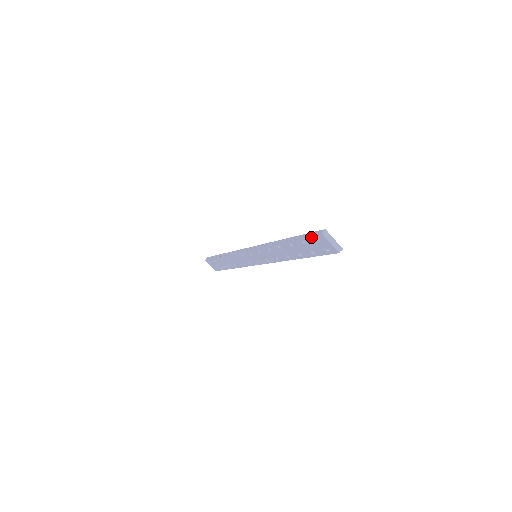
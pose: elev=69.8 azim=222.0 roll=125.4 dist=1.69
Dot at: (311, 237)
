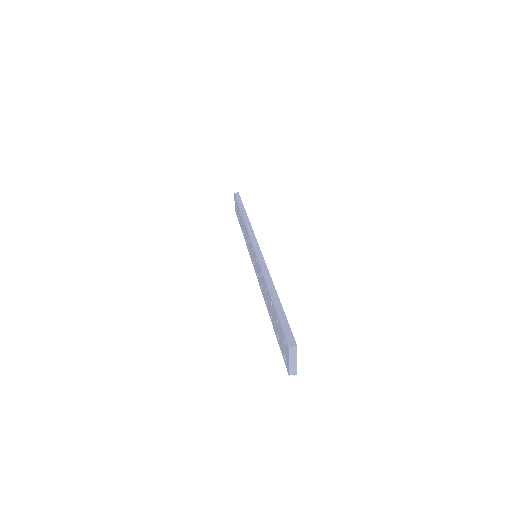
Dot at: (283, 331)
